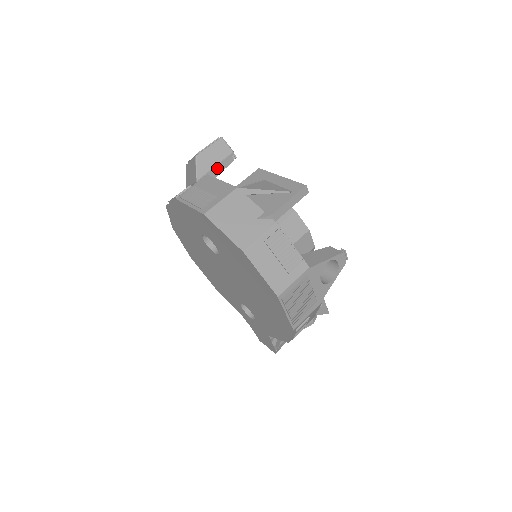
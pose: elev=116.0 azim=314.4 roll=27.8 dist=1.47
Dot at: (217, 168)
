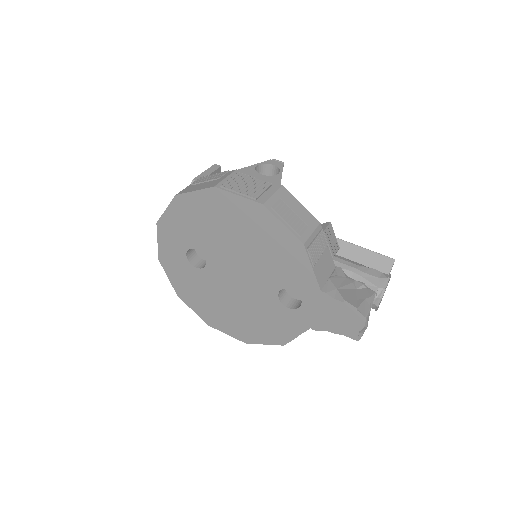
Dot at: occluded
